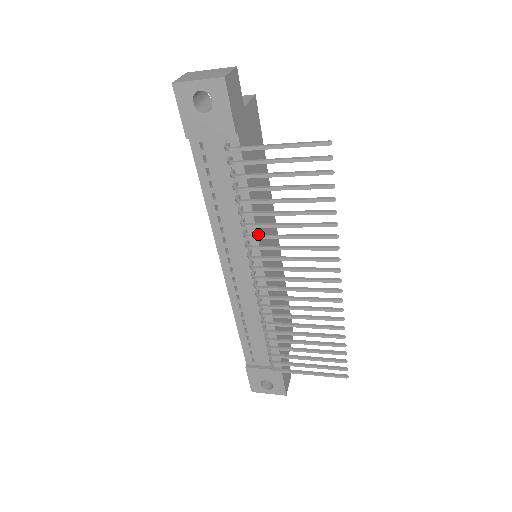
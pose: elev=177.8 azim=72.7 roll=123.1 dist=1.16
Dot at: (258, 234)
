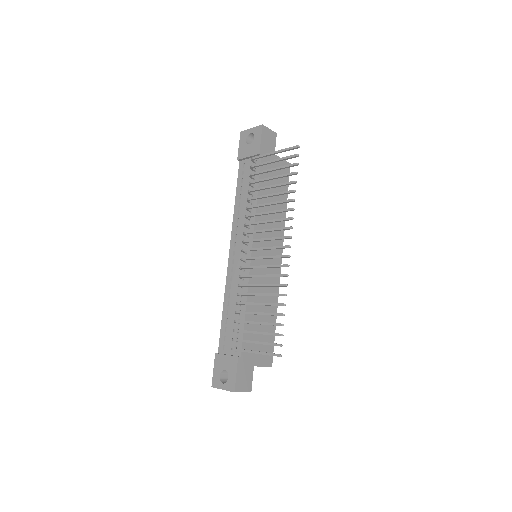
Dot at: occluded
